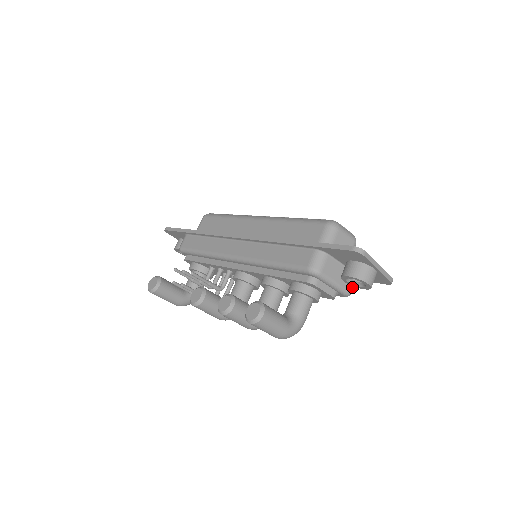
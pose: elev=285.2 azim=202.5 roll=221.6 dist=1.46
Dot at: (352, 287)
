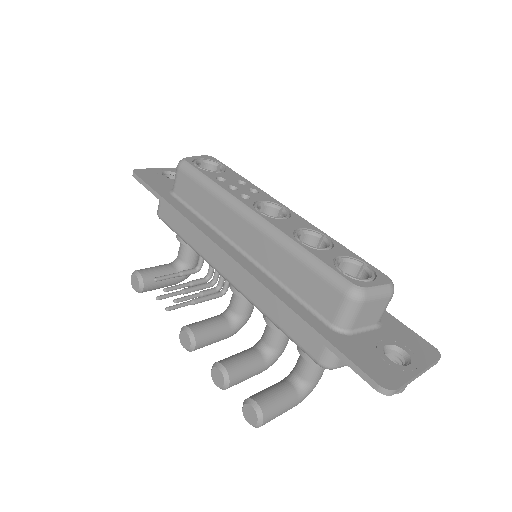
Dot at: occluded
